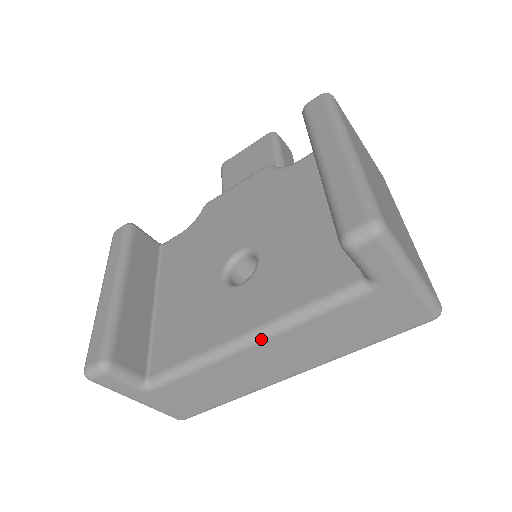
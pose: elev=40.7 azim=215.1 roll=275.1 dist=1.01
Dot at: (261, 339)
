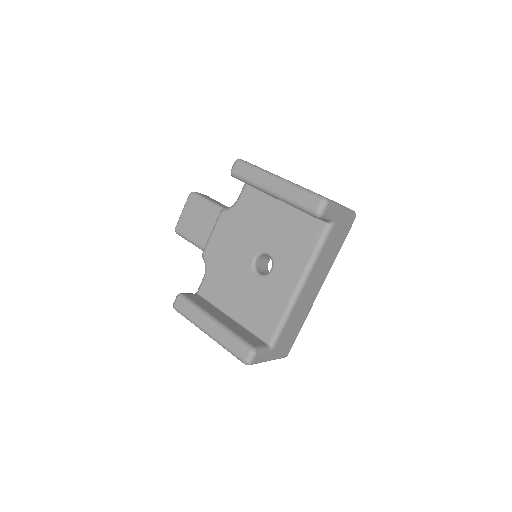
Dot at: (306, 281)
